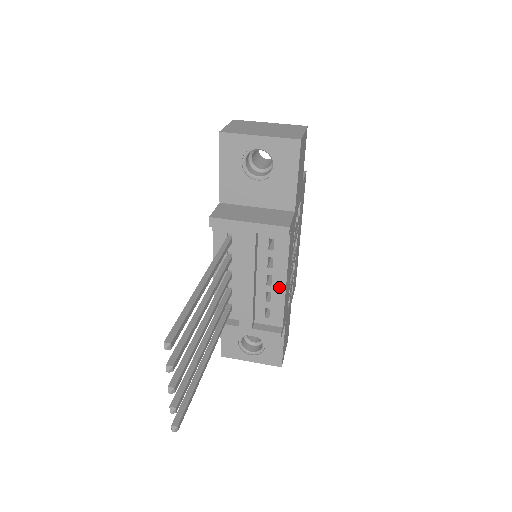
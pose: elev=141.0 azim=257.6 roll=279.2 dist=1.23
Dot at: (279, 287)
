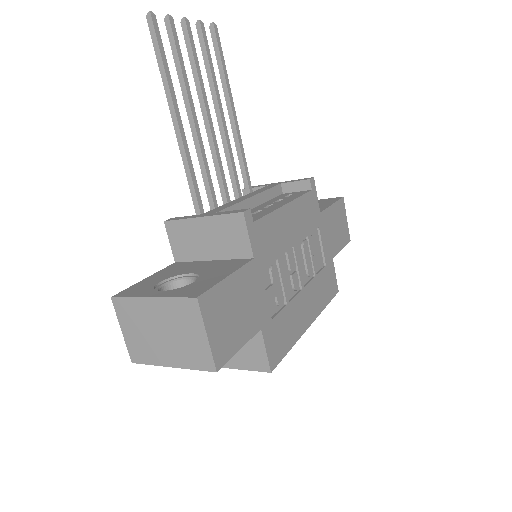
Dot at: (276, 207)
